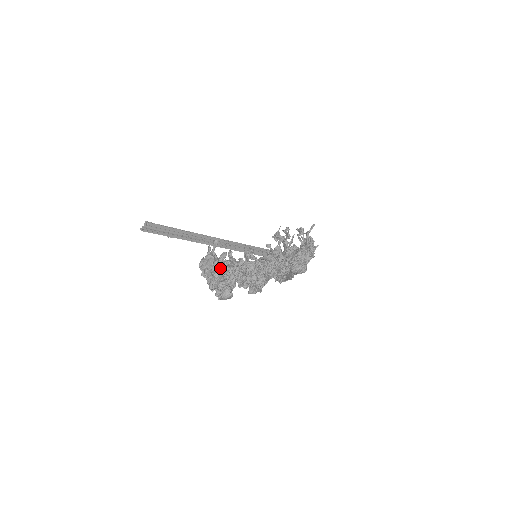
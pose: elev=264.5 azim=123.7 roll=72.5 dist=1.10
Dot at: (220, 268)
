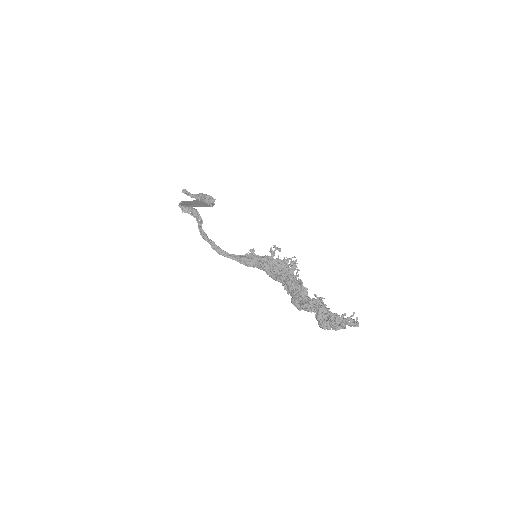
Dot at: occluded
